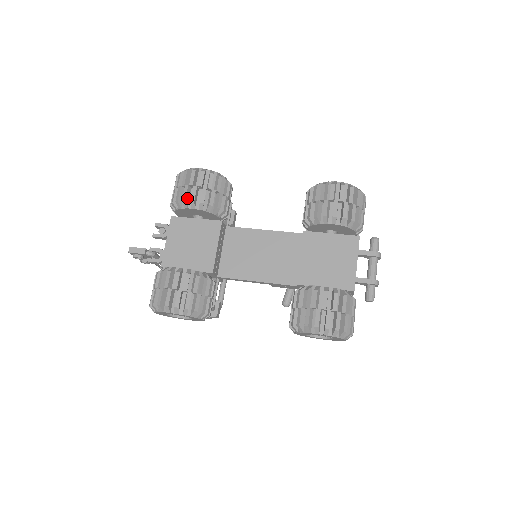
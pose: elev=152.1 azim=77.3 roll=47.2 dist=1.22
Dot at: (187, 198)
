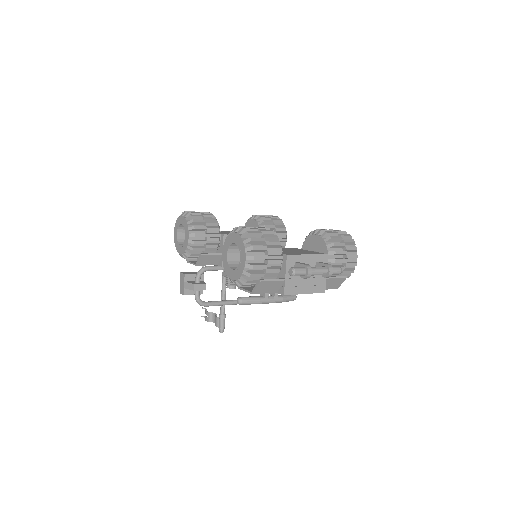
Dot at: occluded
